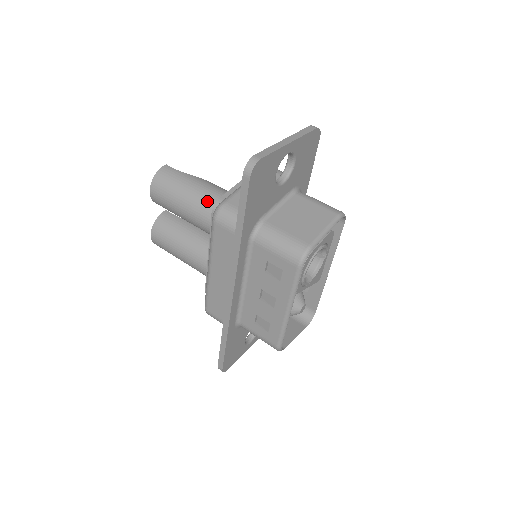
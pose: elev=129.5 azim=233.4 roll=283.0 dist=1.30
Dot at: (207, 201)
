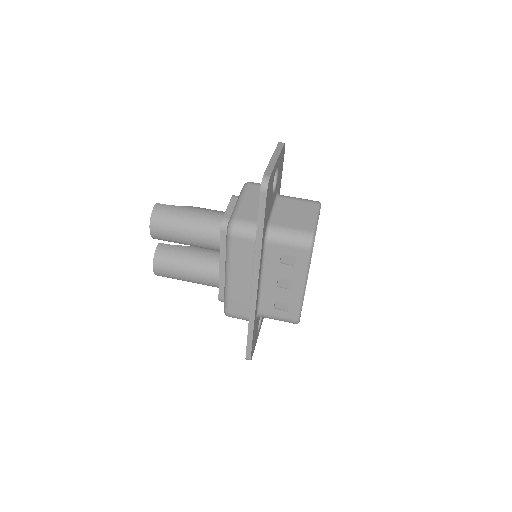
Dot at: (208, 223)
